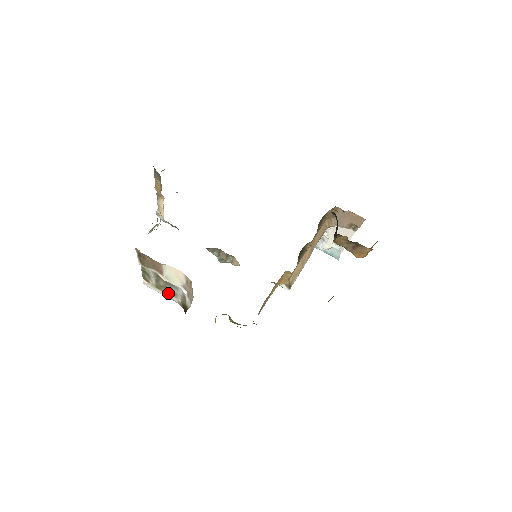
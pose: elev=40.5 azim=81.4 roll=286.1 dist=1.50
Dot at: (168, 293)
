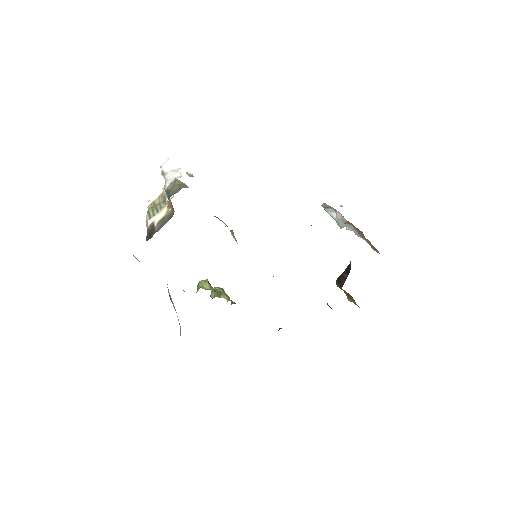
Dot at: occluded
